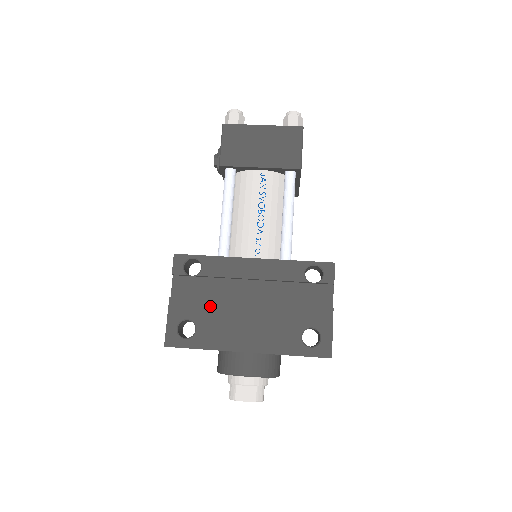
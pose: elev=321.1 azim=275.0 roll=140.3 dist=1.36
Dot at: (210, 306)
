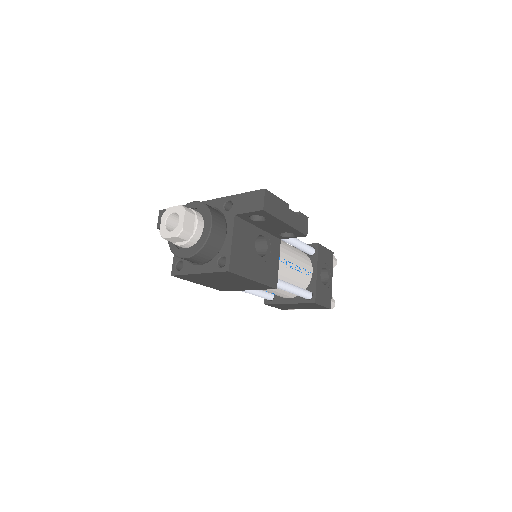
Dot at: occluded
